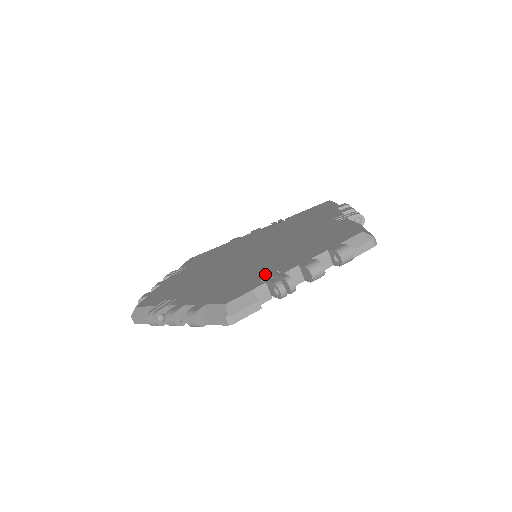
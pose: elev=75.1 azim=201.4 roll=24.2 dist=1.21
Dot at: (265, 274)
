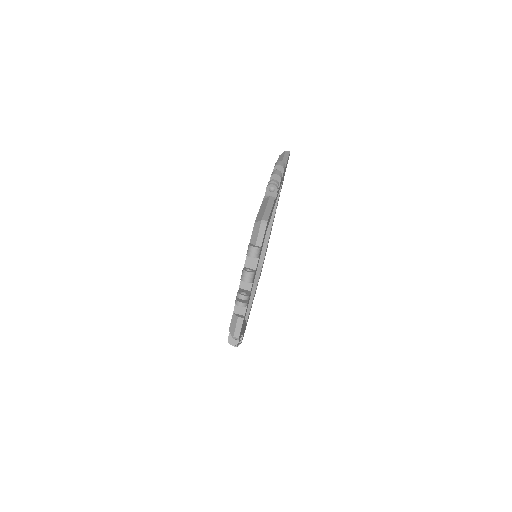
Dot at: occluded
